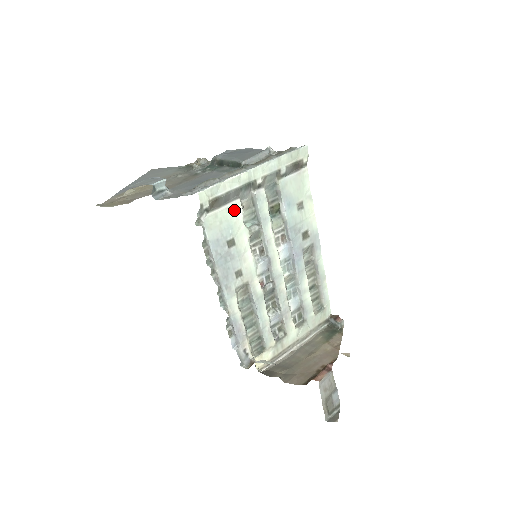
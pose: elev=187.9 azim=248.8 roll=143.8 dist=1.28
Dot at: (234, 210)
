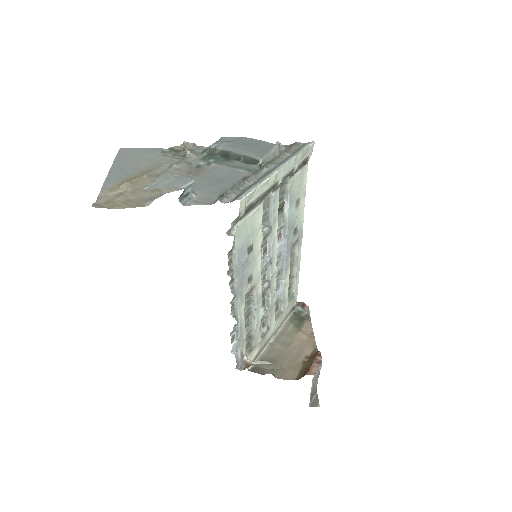
Dot at: (257, 214)
